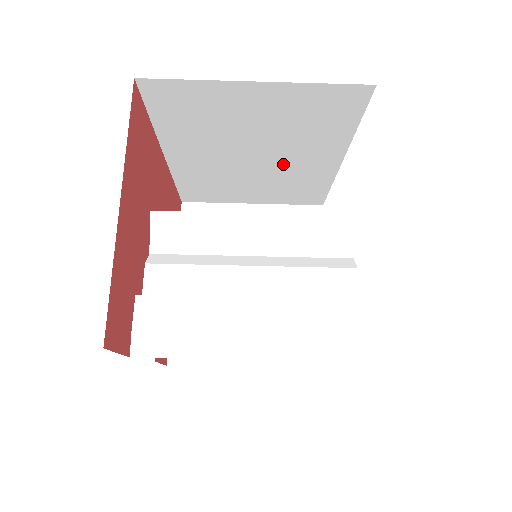
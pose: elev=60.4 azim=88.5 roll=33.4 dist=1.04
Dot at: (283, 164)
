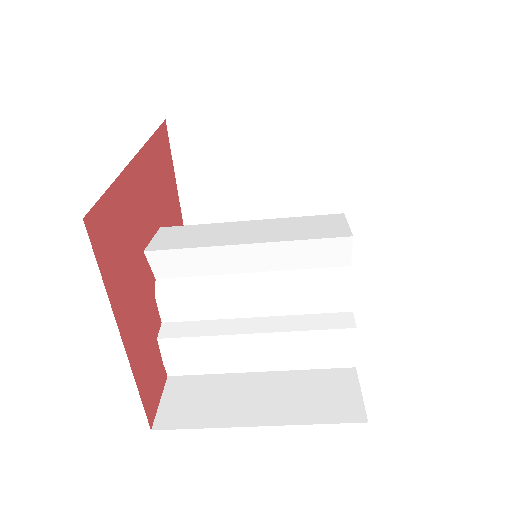
Dot at: occluded
